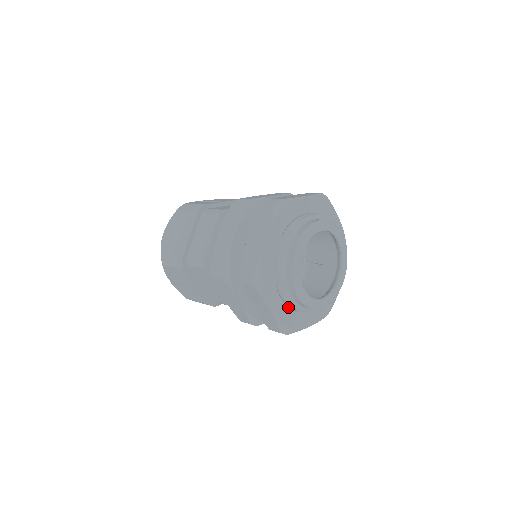
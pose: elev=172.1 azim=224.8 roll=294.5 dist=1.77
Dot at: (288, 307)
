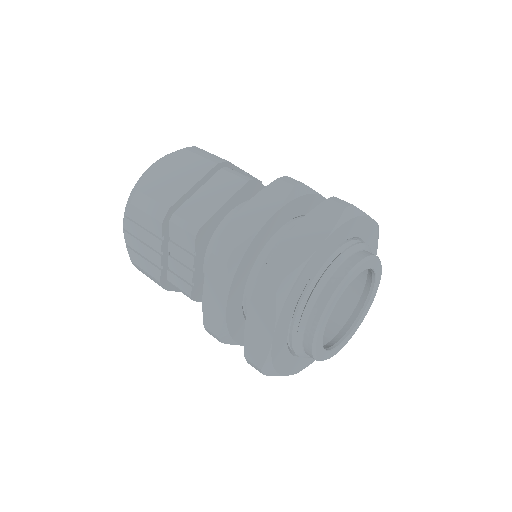
Dot at: occluded
